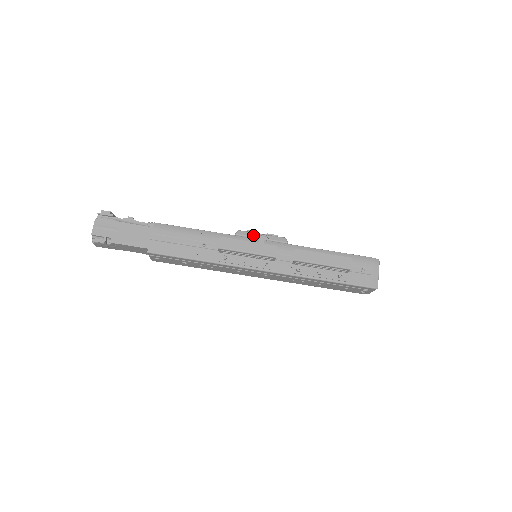
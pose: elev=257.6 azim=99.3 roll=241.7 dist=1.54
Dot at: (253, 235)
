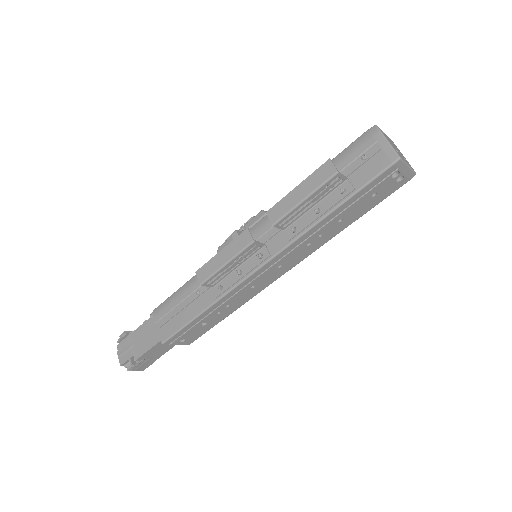
Dot at: (231, 239)
